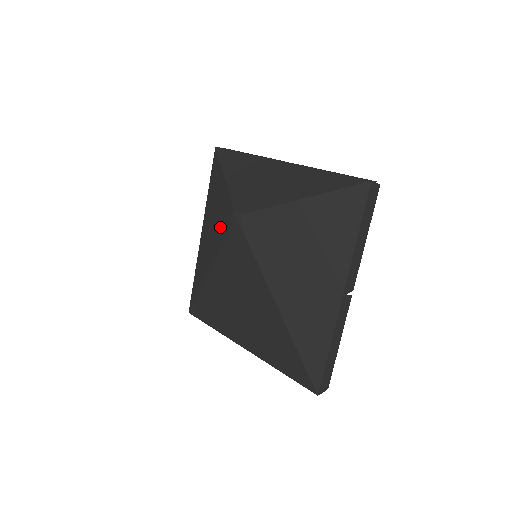
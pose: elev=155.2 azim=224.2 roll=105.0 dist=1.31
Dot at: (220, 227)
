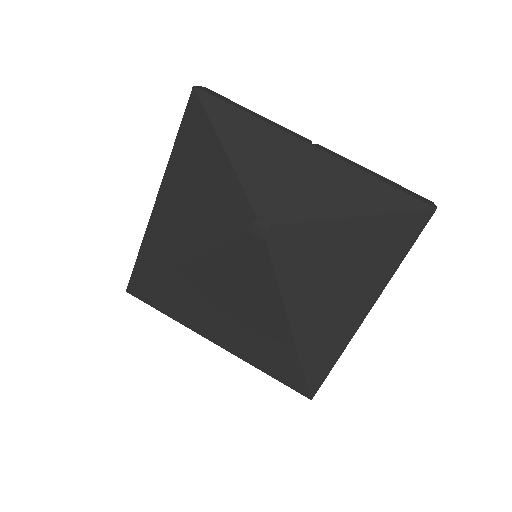
Dot at: (214, 220)
